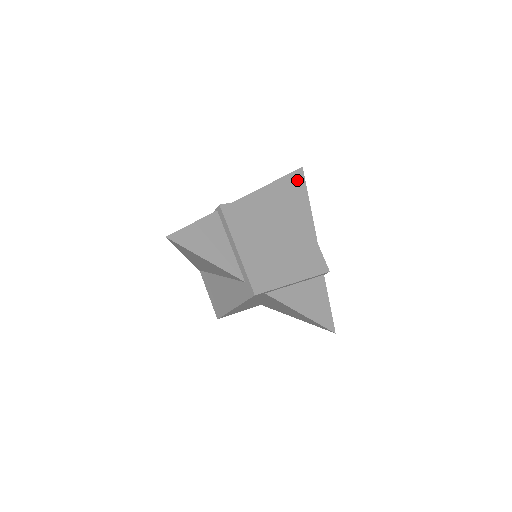
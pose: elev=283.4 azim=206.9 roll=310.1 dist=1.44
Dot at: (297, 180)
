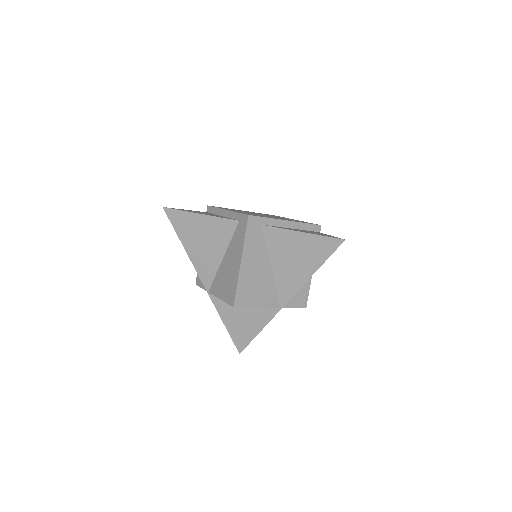
Dot at: occluded
